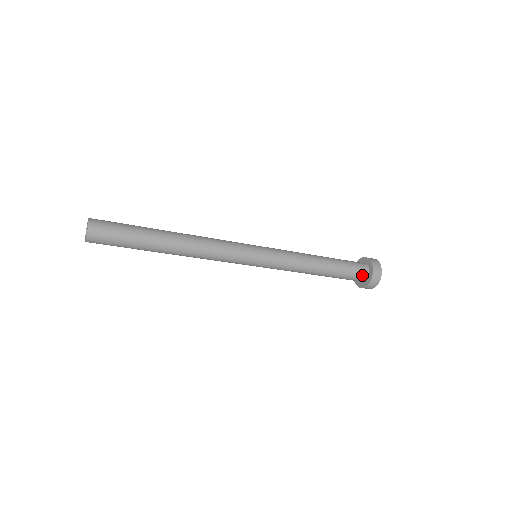
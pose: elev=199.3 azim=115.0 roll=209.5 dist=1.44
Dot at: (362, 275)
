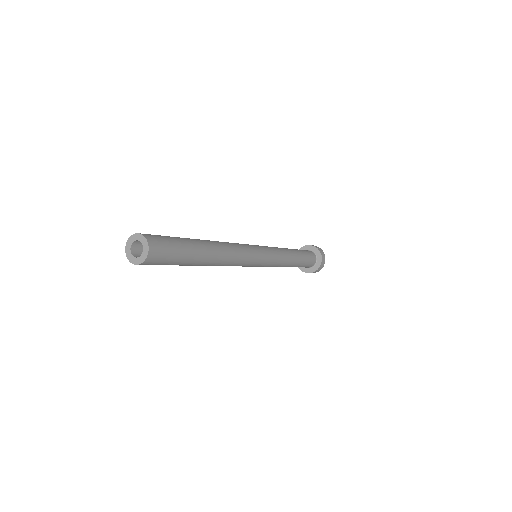
Dot at: (313, 263)
